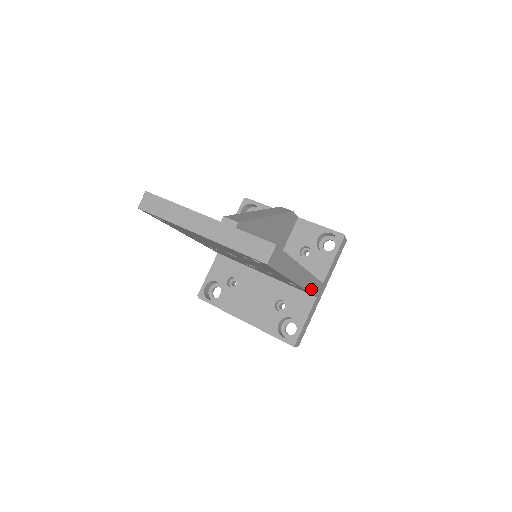
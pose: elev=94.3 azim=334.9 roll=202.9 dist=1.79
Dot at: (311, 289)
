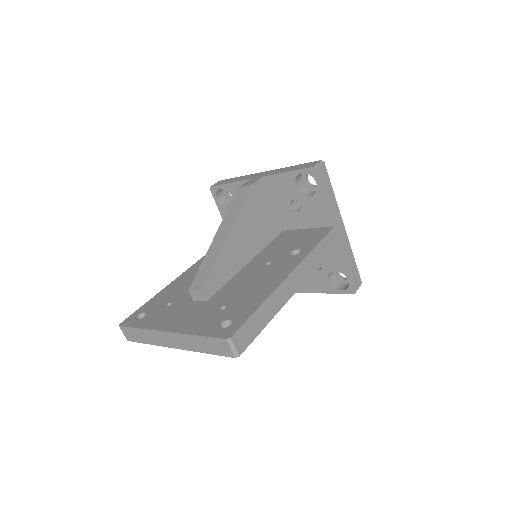
Dot at: (323, 255)
